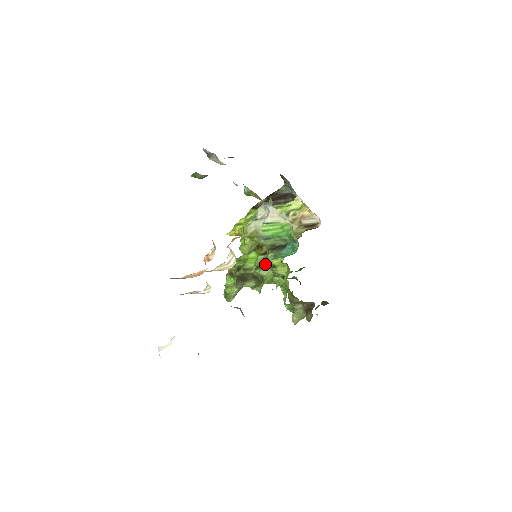
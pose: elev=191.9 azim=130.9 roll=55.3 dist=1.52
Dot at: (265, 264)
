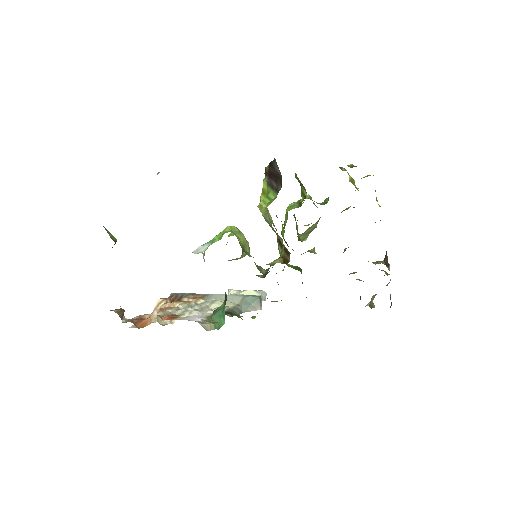
Dot at: occluded
